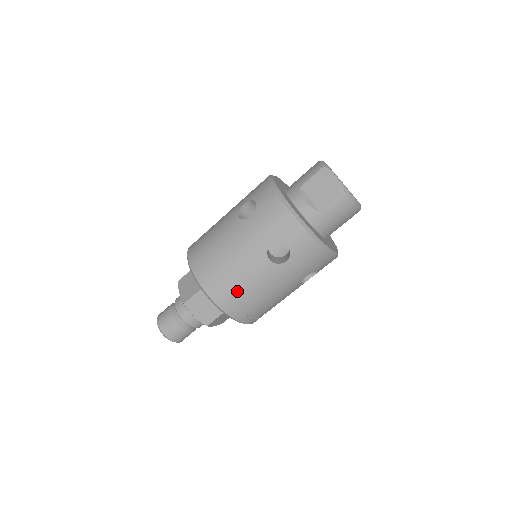
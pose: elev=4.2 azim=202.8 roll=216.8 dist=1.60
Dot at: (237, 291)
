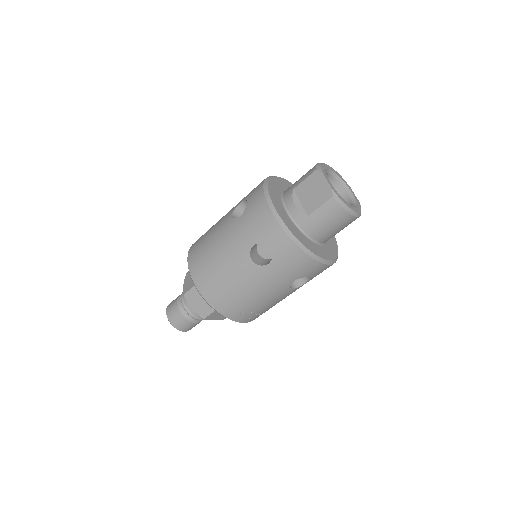
Dot at: (223, 288)
